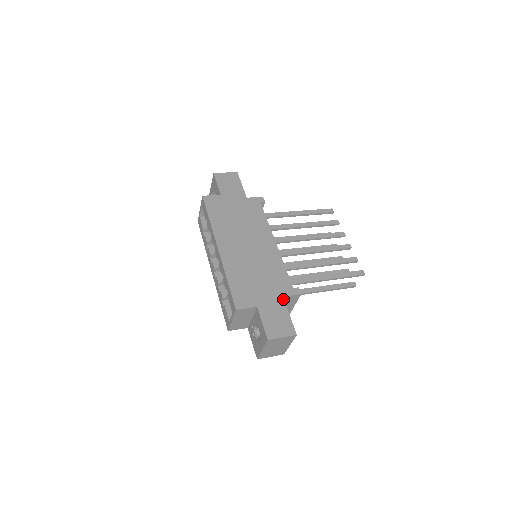
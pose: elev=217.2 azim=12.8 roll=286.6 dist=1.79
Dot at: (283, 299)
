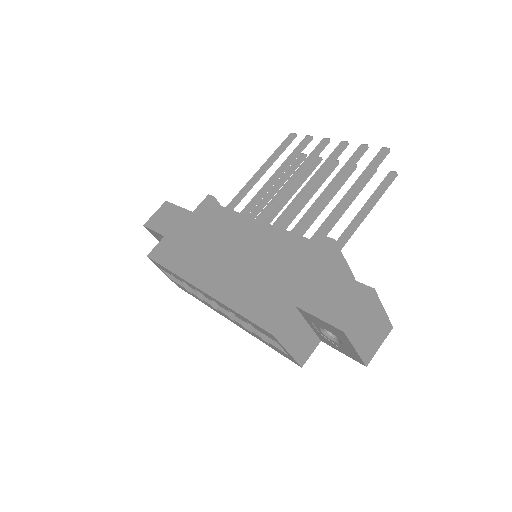
Dot at: (318, 266)
